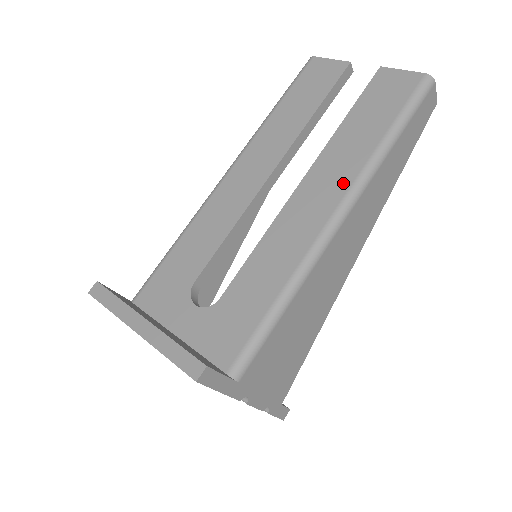
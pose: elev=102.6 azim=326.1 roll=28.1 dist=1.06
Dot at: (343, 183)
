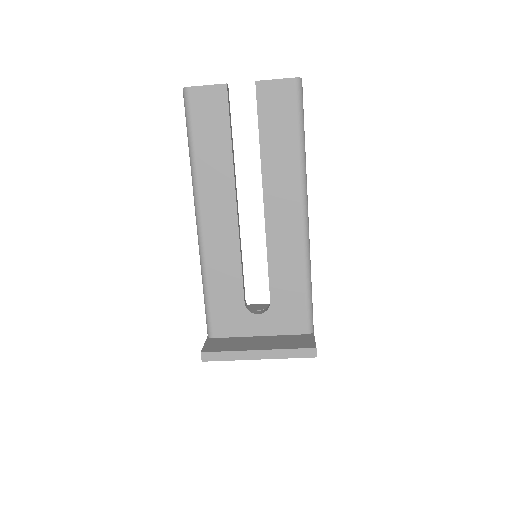
Dot at: (294, 191)
